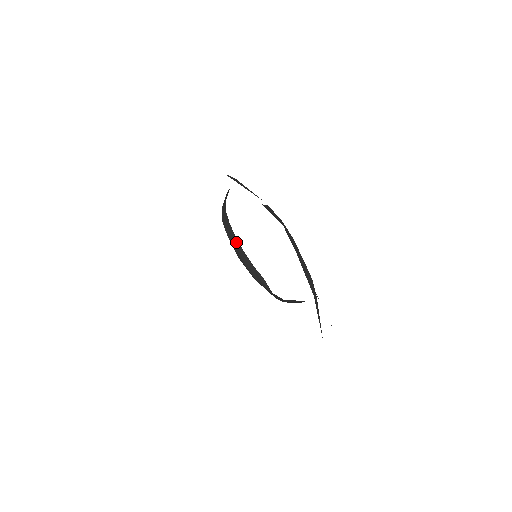
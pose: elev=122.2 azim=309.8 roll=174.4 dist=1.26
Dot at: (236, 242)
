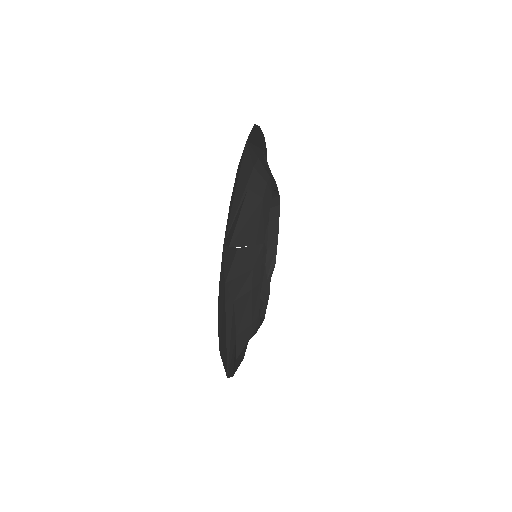
Dot at: (276, 221)
